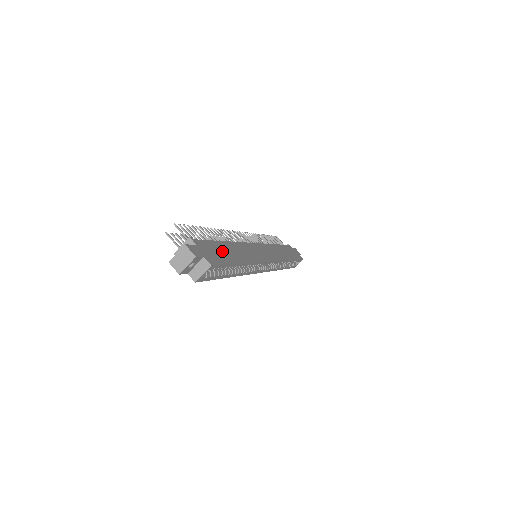
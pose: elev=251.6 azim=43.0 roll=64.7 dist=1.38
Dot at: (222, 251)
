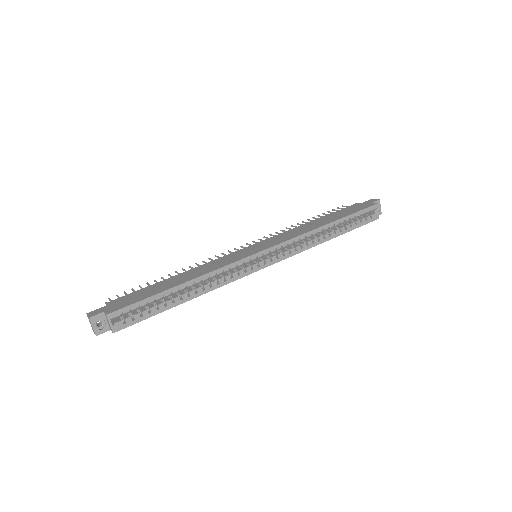
Dot at: (150, 290)
